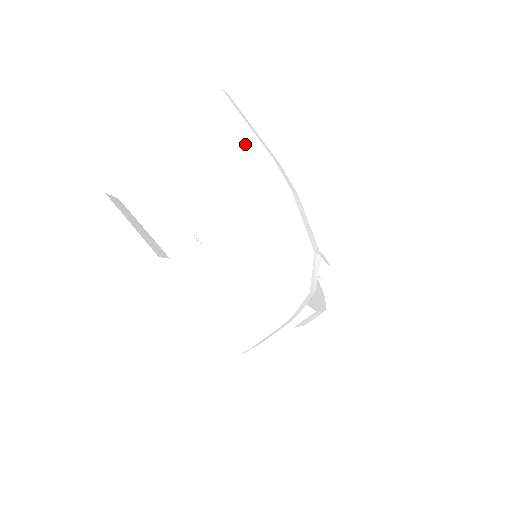
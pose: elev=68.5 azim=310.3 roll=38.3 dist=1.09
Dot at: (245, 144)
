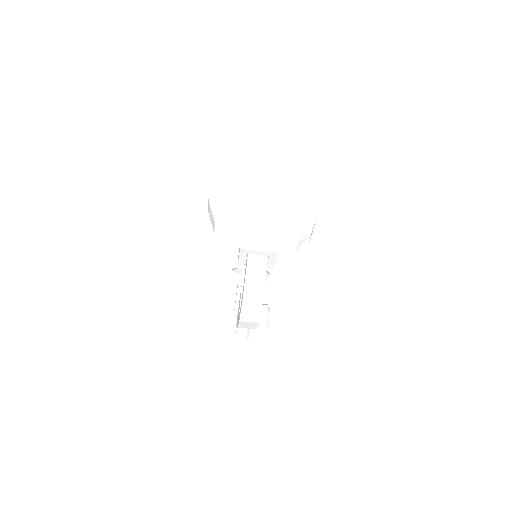
Dot at: (309, 193)
